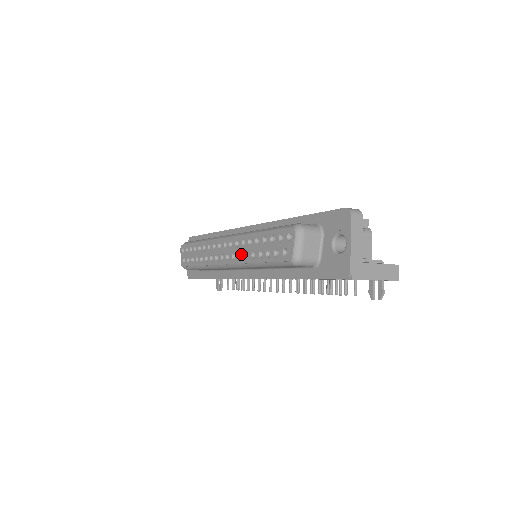
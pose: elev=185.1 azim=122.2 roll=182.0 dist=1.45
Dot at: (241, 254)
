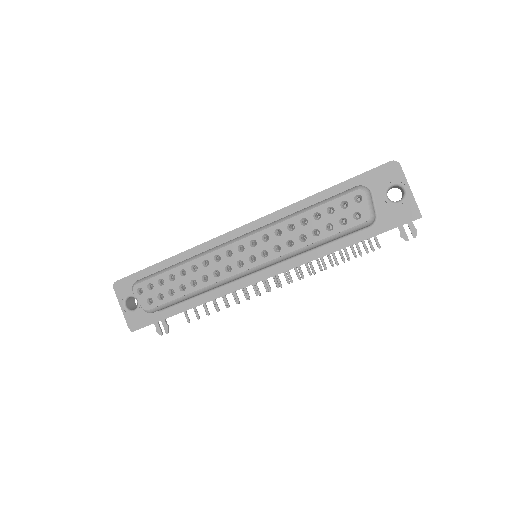
Dot at: (275, 247)
